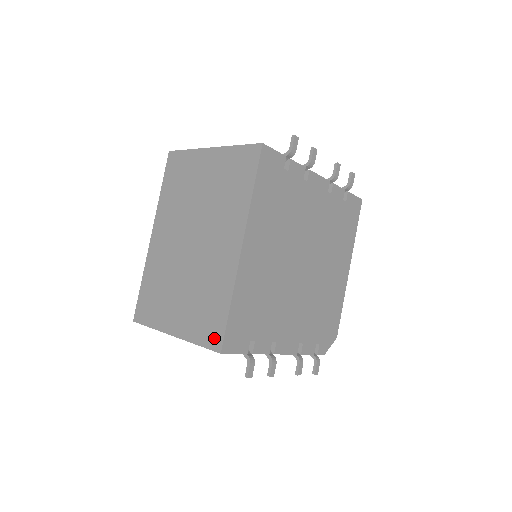
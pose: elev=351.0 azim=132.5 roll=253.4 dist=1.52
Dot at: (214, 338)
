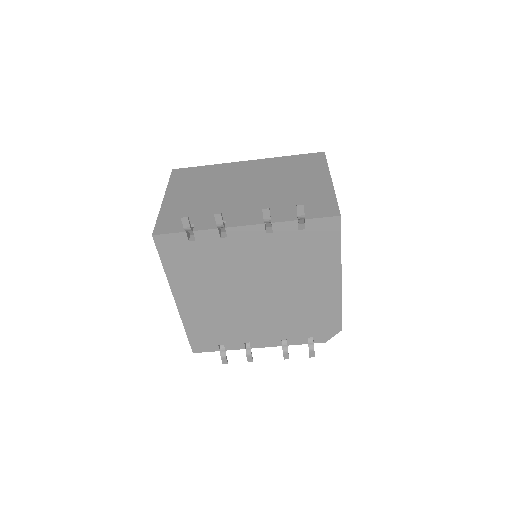
Dot at: occluded
